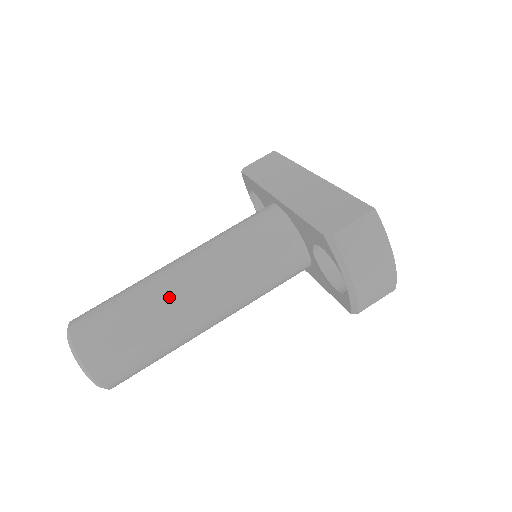
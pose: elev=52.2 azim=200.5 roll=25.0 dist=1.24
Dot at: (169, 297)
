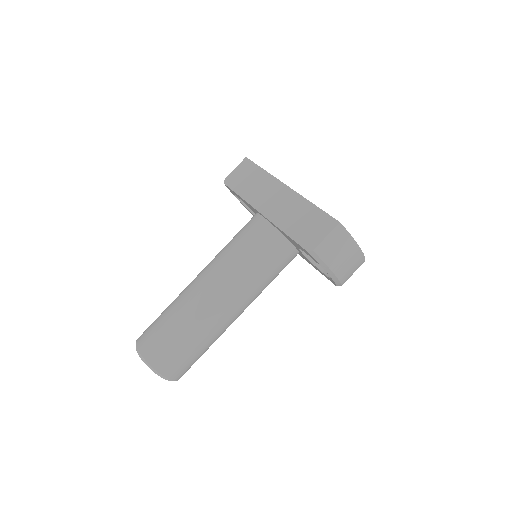
Dot at: (204, 311)
